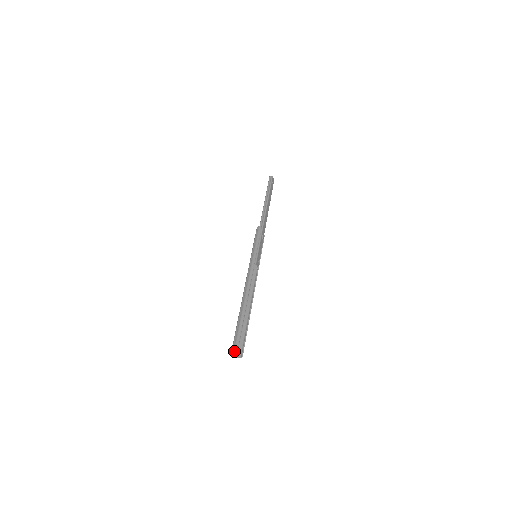
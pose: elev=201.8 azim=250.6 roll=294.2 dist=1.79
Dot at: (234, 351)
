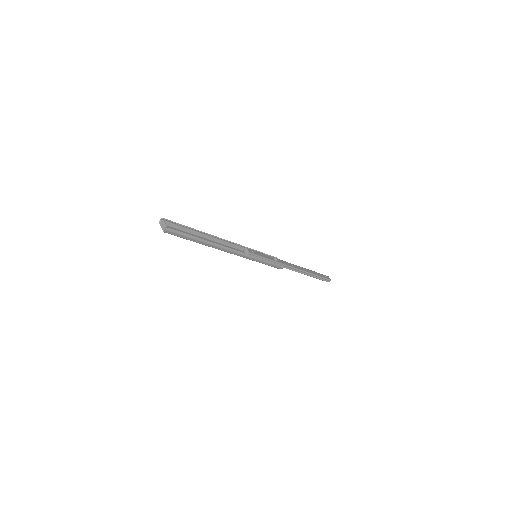
Dot at: (161, 224)
